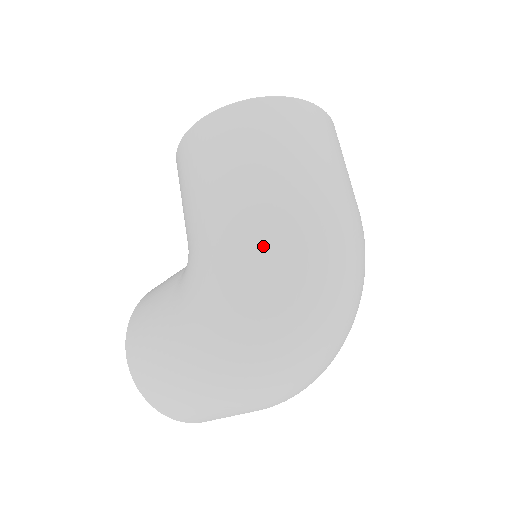
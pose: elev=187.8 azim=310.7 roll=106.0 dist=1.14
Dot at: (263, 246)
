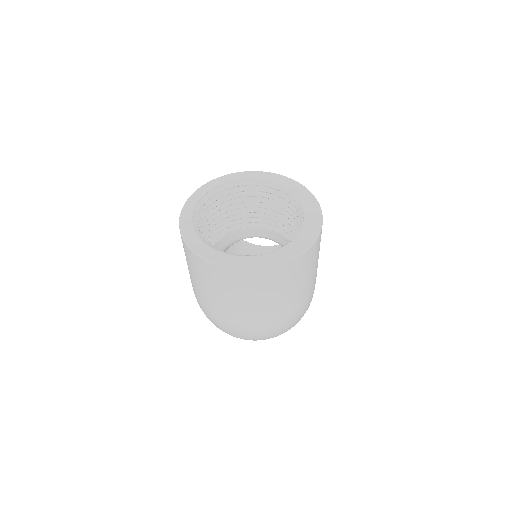
Dot at: occluded
